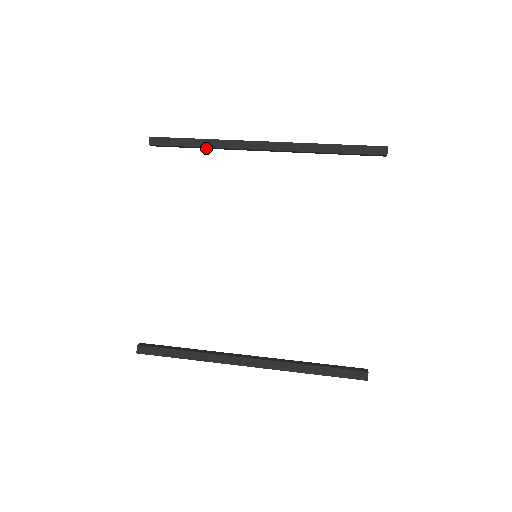
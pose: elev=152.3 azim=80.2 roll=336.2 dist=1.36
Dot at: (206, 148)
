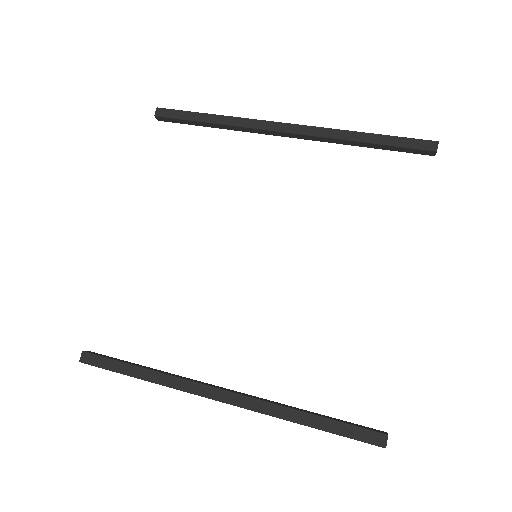
Dot at: (219, 127)
